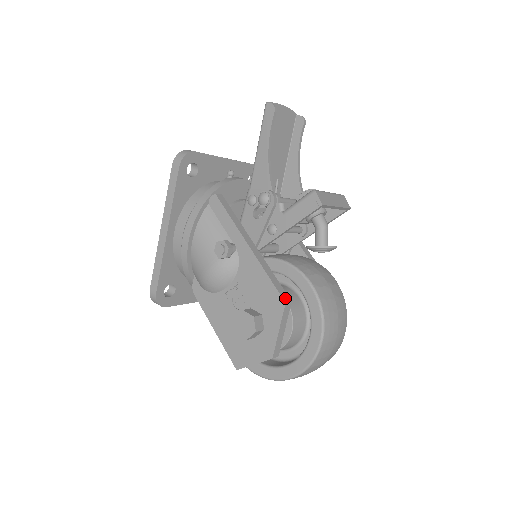
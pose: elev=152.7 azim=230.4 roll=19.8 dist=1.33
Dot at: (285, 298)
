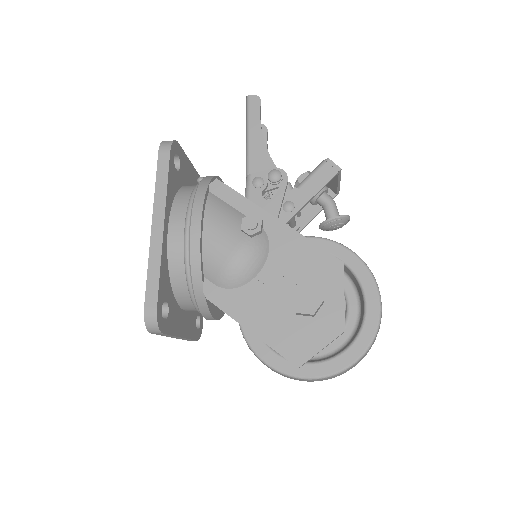
Dot at: (338, 260)
